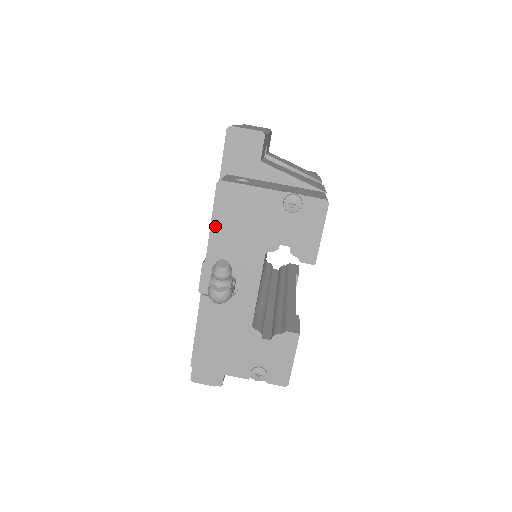
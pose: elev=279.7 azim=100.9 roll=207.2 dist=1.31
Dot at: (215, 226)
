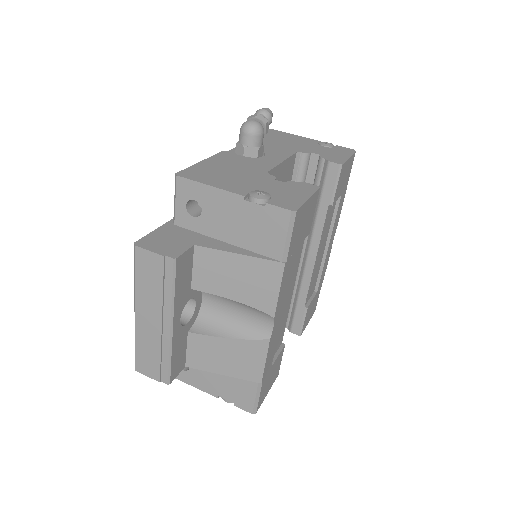
Dot at: occluded
